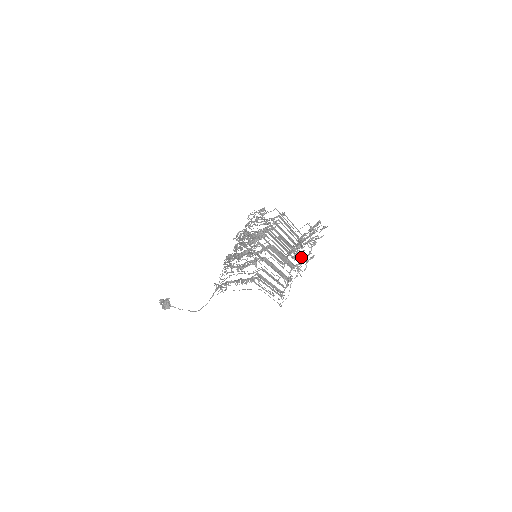
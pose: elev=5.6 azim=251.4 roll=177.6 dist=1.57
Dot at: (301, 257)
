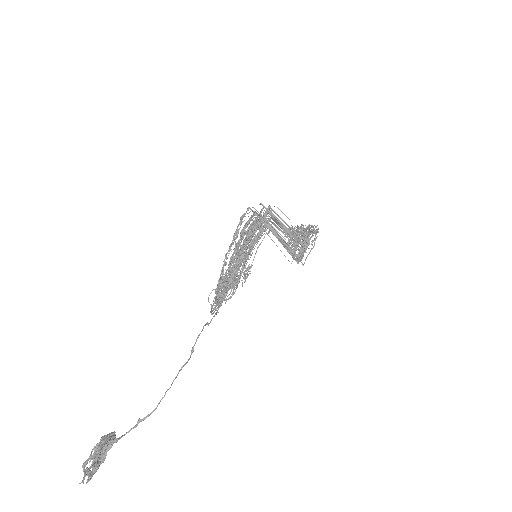
Dot at: (308, 254)
